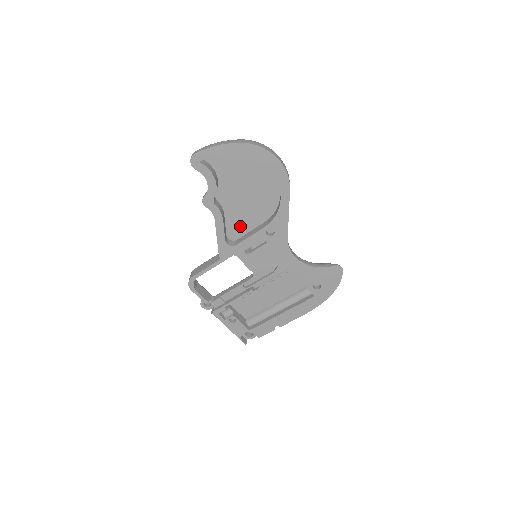
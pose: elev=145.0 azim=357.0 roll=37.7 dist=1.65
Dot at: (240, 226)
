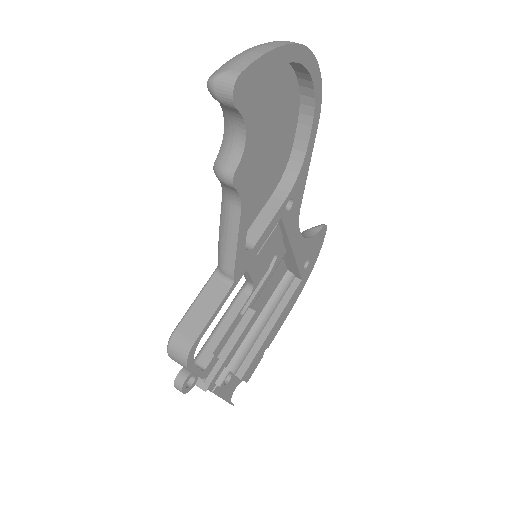
Dot at: occluded
